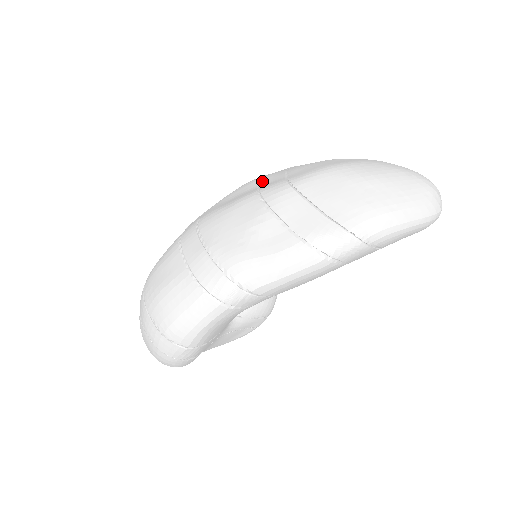
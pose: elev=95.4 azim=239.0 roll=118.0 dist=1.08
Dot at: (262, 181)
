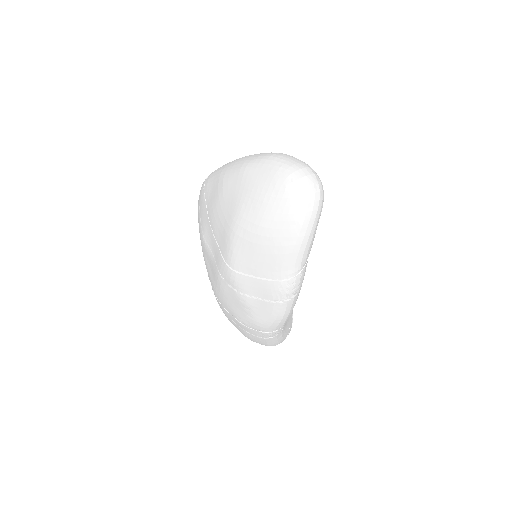
Dot at: (209, 245)
